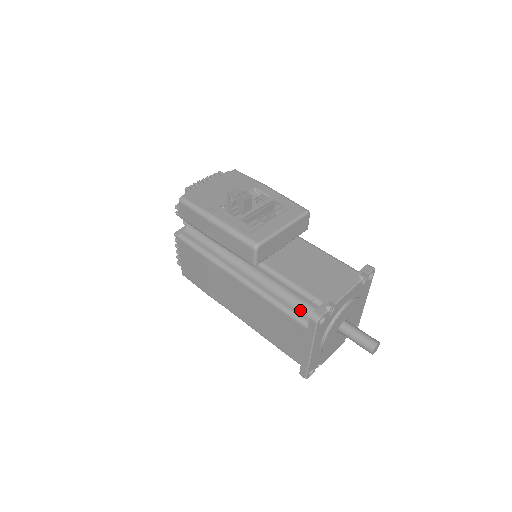
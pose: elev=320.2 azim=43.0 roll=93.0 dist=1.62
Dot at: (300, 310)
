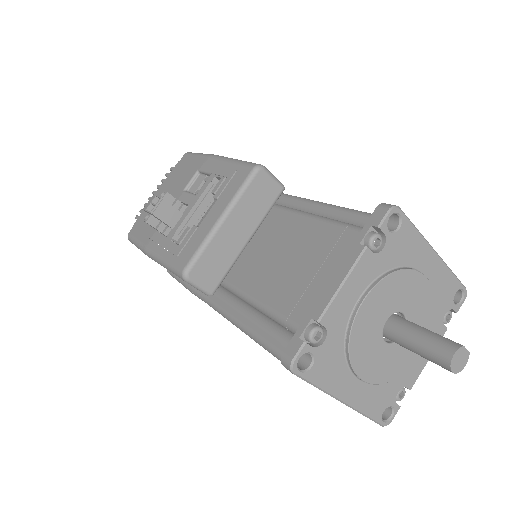
Dot at: (287, 344)
